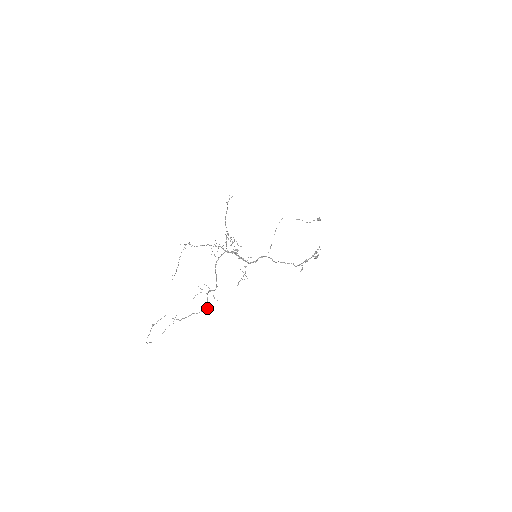
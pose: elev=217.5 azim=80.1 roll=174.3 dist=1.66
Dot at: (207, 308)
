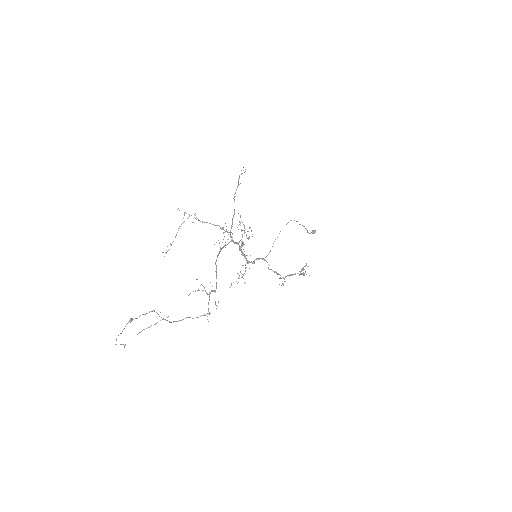
Dot at: occluded
